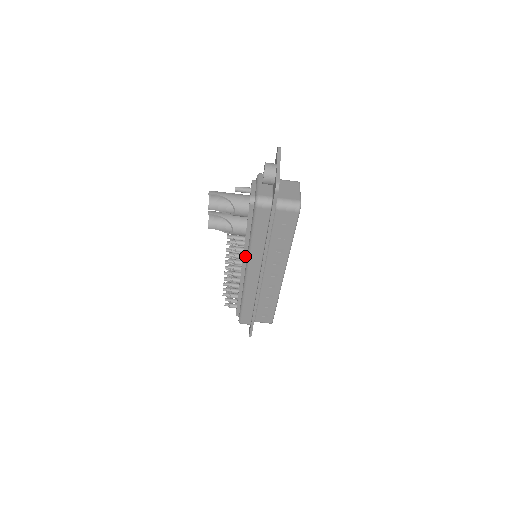
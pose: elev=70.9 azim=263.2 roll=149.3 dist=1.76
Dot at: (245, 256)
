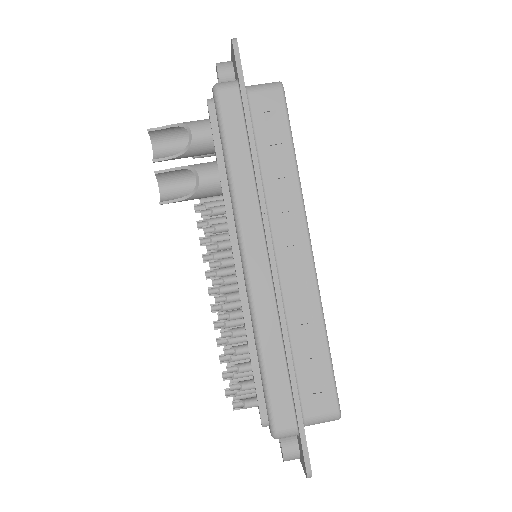
Dot at: (231, 225)
